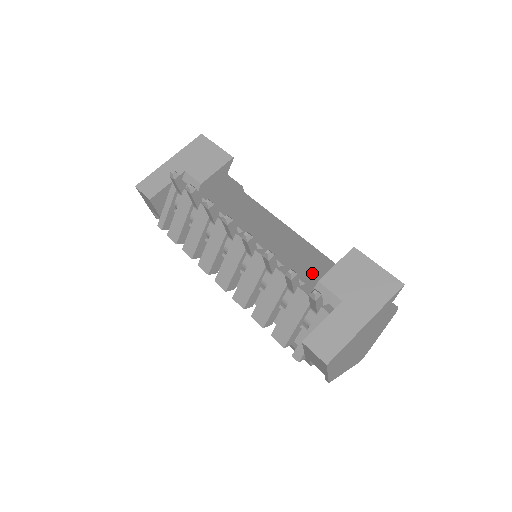
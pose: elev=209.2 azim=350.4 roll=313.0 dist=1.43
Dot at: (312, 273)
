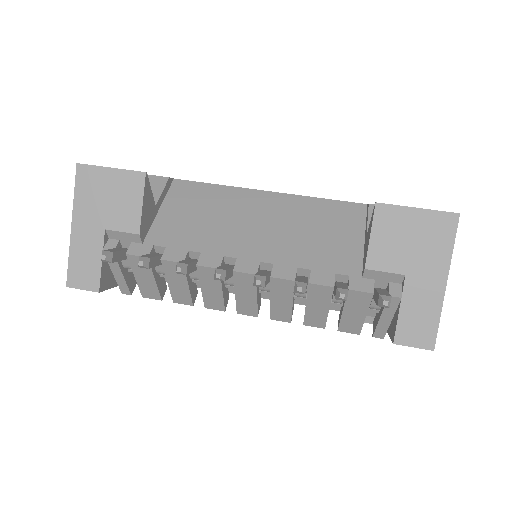
Dot at: (339, 248)
